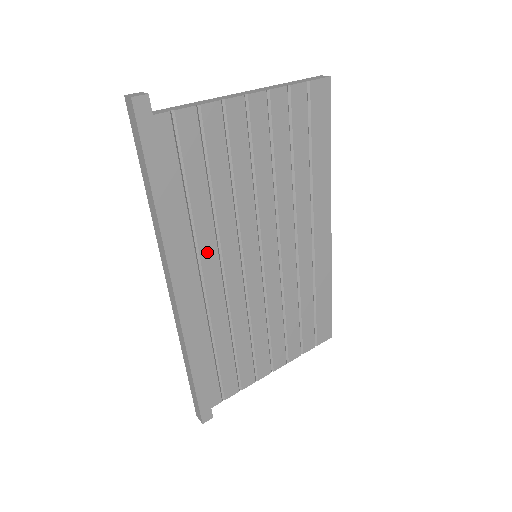
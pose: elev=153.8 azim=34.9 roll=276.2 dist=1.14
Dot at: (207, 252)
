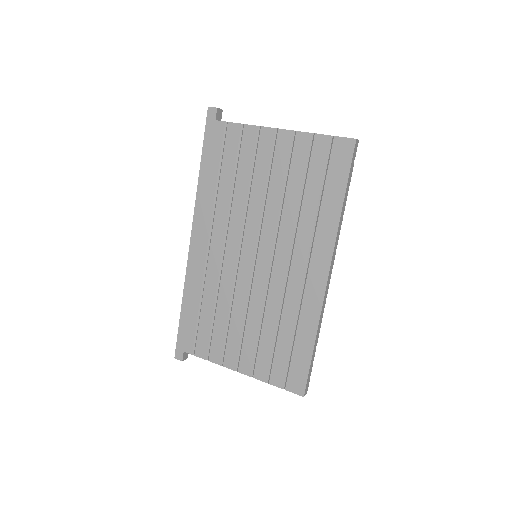
Dot at: (219, 224)
